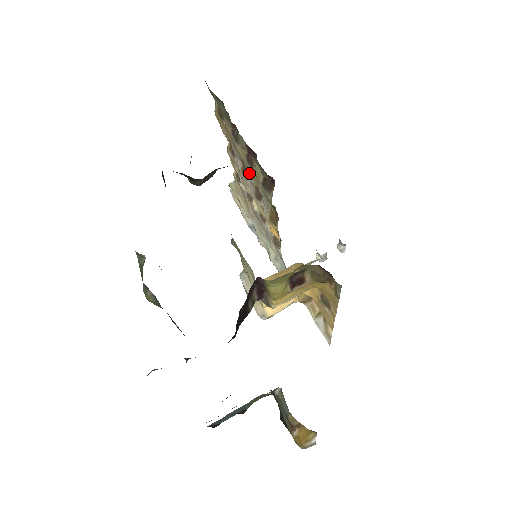
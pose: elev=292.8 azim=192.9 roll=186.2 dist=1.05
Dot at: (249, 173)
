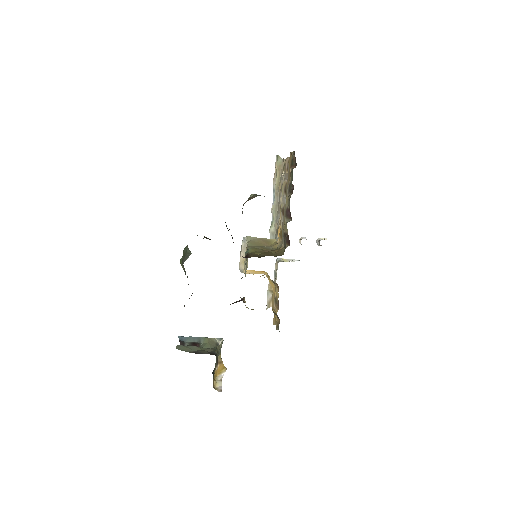
Dot at: (284, 210)
